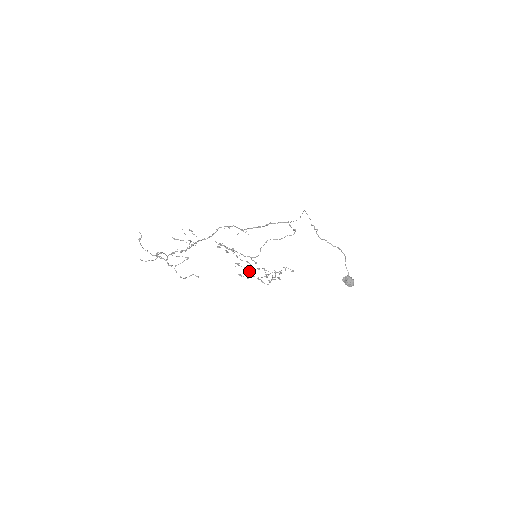
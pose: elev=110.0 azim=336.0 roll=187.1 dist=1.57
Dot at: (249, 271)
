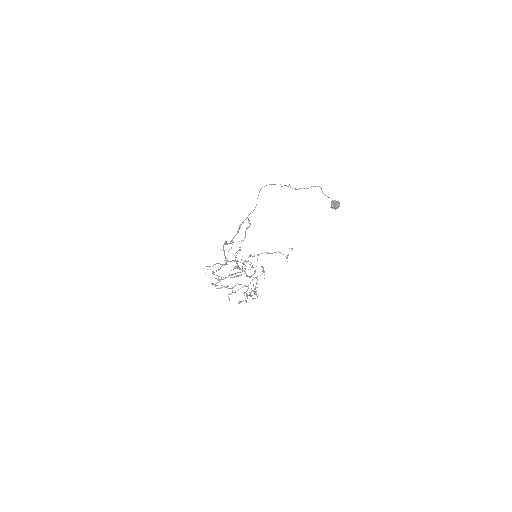
Dot at: occluded
